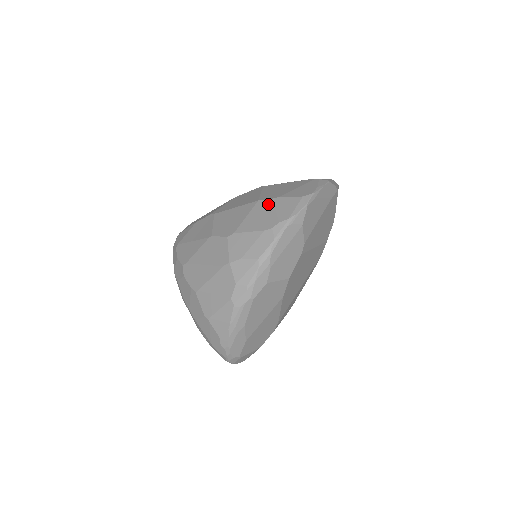
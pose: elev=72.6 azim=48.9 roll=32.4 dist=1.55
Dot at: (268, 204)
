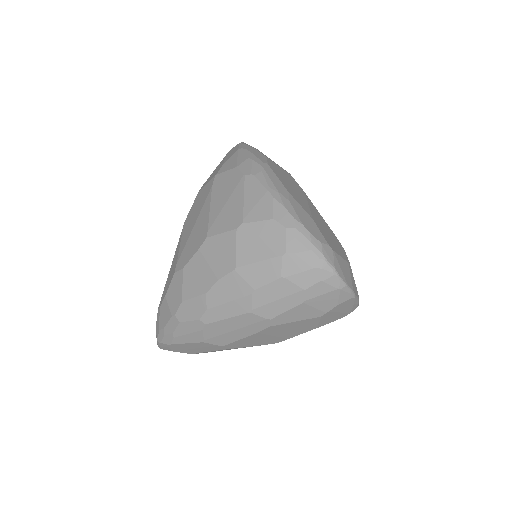
Dot at: occluded
